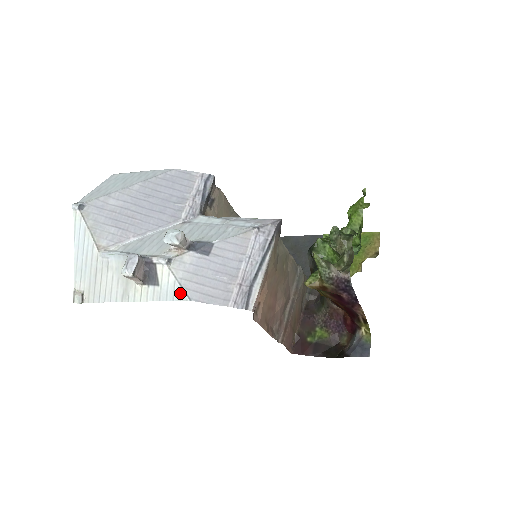
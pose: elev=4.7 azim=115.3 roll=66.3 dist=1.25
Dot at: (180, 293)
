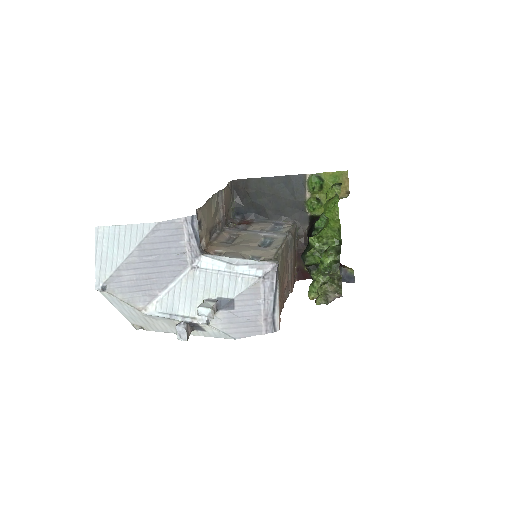
Dot at: (225, 336)
